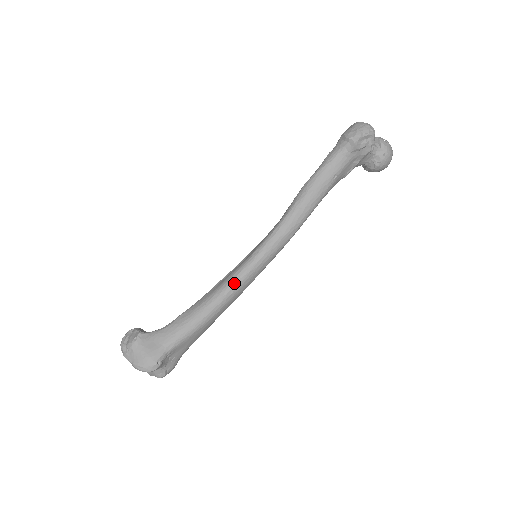
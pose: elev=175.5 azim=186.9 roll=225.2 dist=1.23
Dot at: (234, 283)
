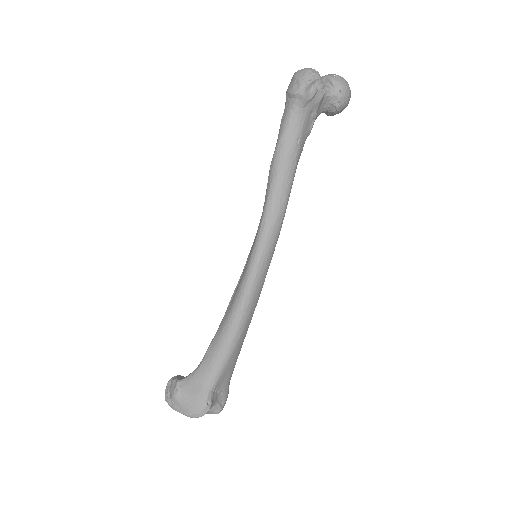
Dot at: (245, 294)
